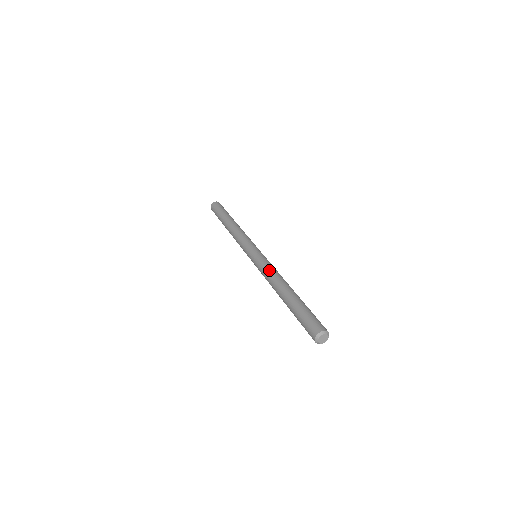
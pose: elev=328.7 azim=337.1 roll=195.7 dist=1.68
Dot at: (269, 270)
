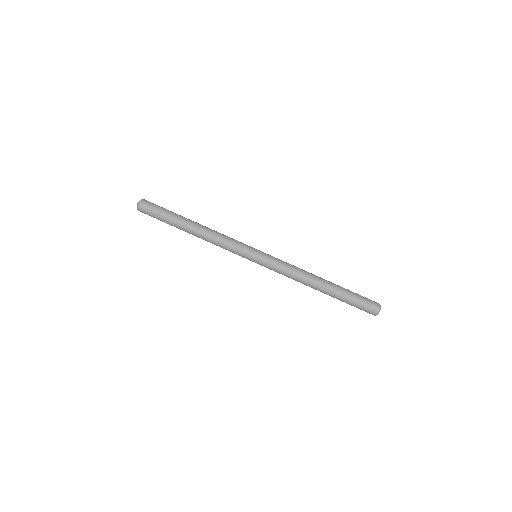
Dot at: (289, 276)
